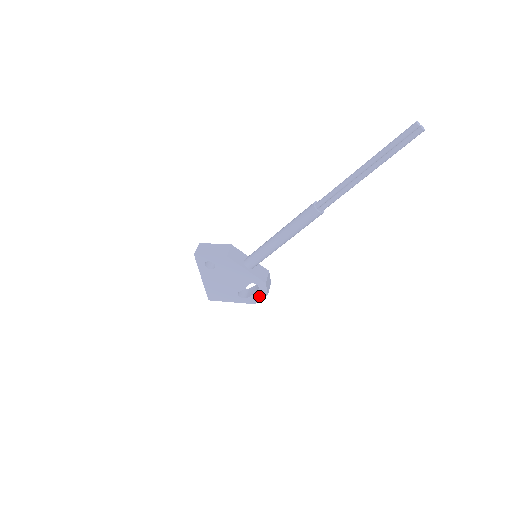
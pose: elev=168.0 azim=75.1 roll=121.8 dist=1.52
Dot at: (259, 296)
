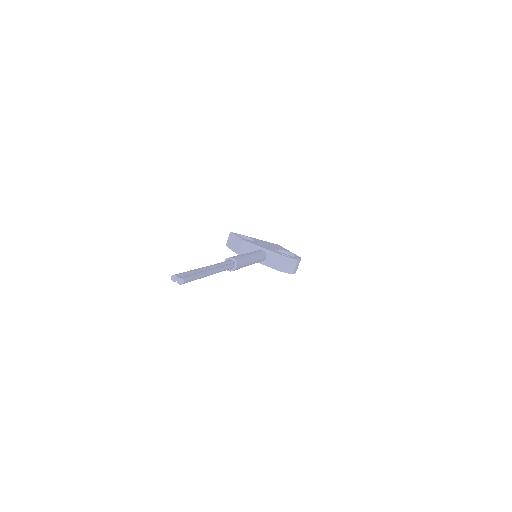
Dot at: occluded
